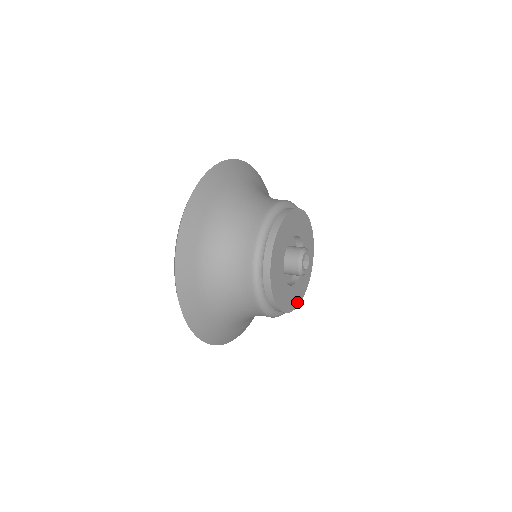
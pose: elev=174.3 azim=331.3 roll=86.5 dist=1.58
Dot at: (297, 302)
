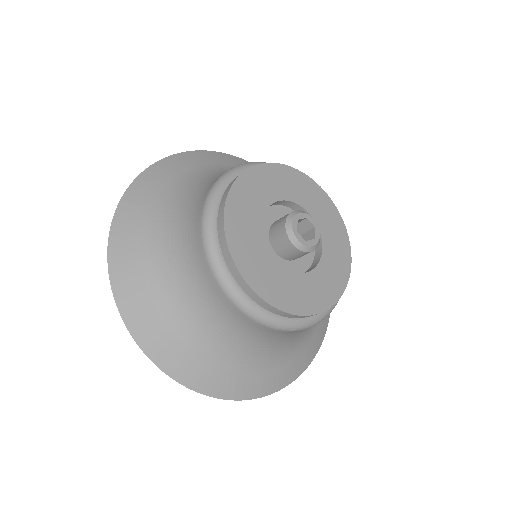
Dot at: (332, 296)
